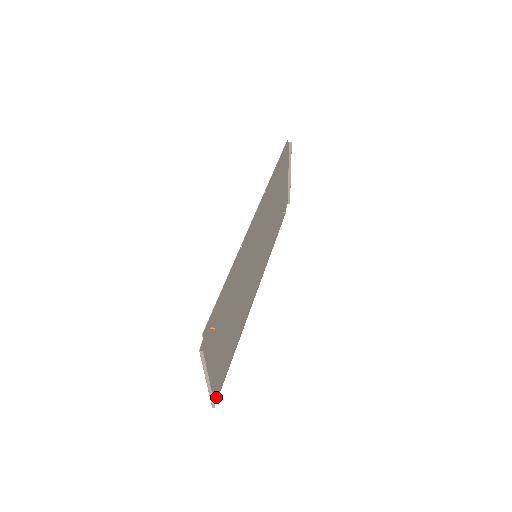
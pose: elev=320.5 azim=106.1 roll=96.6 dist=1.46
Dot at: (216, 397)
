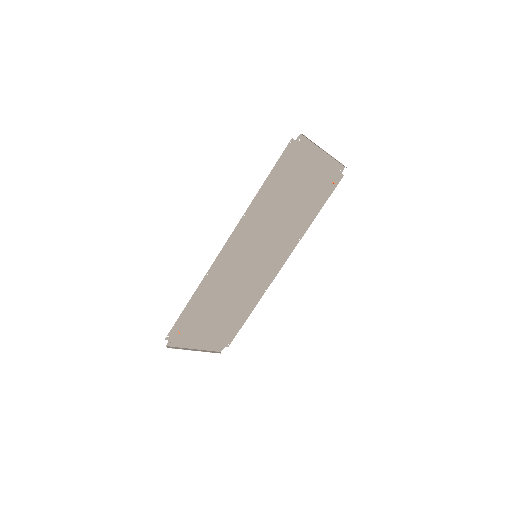
Dot at: (225, 346)
